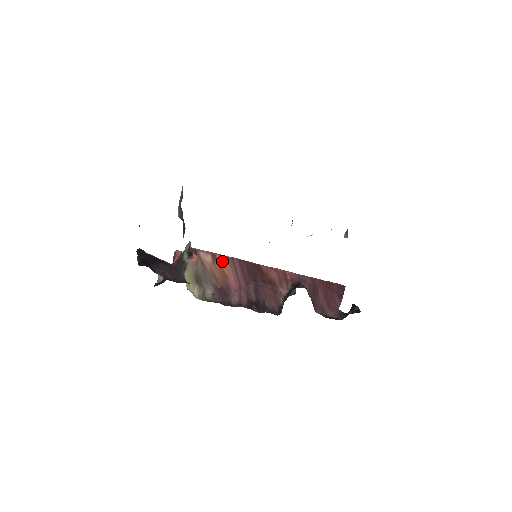
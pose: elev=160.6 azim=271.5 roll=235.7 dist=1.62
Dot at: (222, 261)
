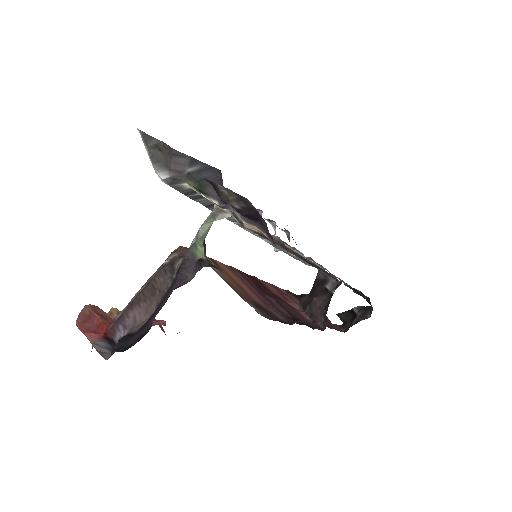
Dot at: (224, 268)
